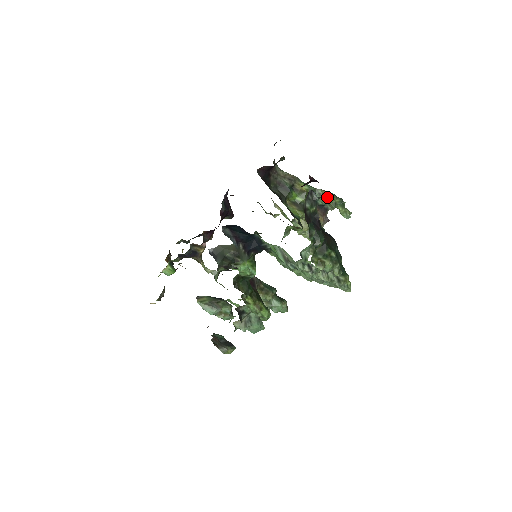
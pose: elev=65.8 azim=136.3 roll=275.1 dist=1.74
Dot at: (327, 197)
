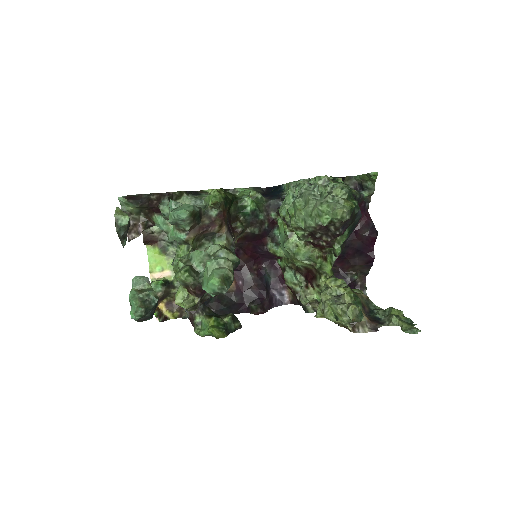
Dot at: (389, 312)
